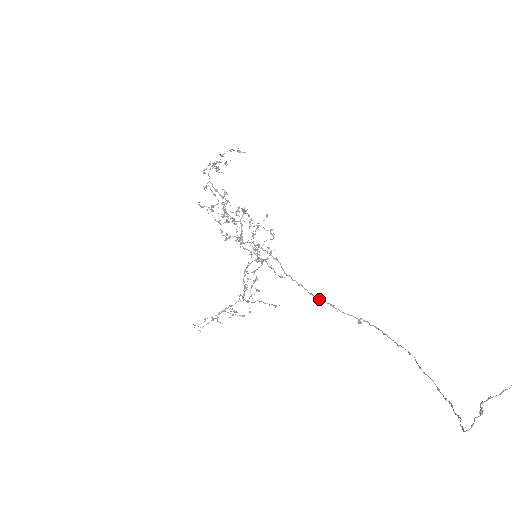
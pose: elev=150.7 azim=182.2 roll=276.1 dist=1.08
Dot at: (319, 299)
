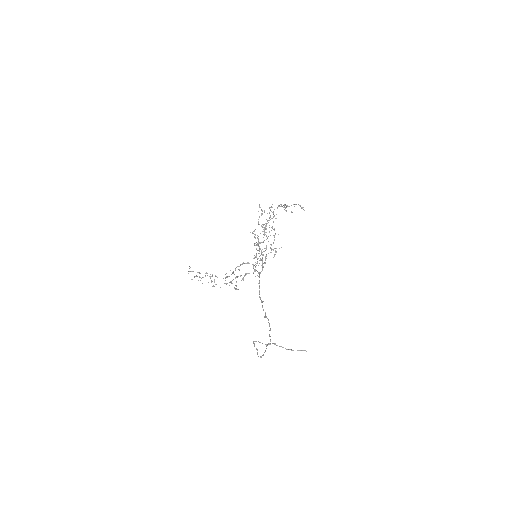
Dot at: occluded
